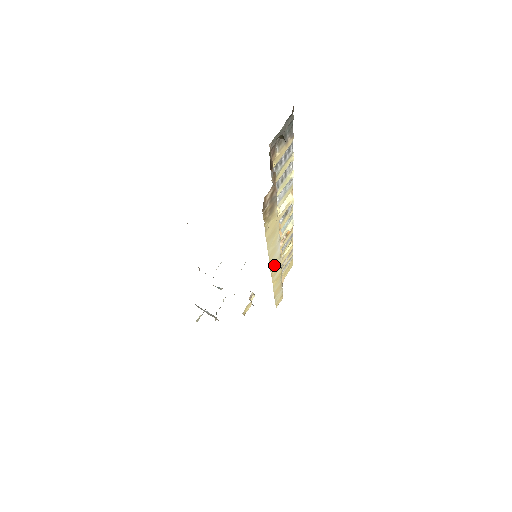
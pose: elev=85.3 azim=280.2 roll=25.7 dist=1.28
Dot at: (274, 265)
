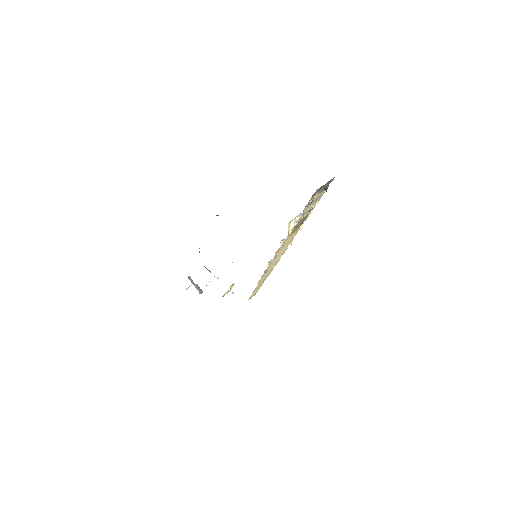
Dot at: (271, 266)
